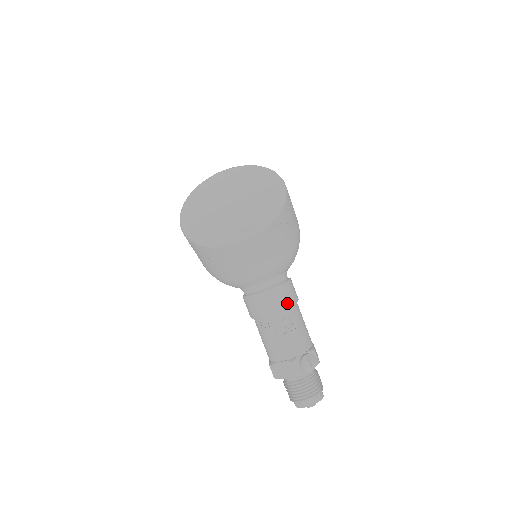
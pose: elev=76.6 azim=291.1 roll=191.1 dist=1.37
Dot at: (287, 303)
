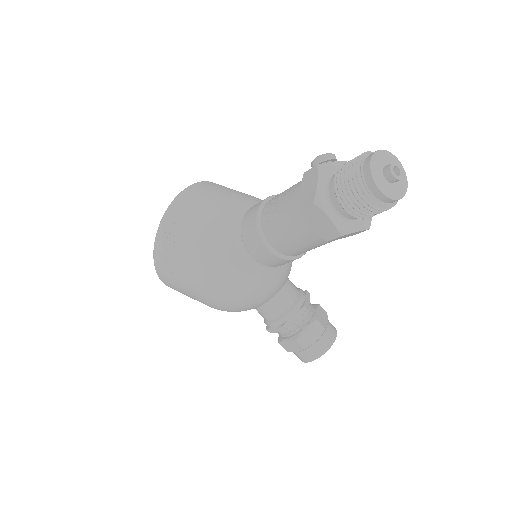
Dot at: occluded
